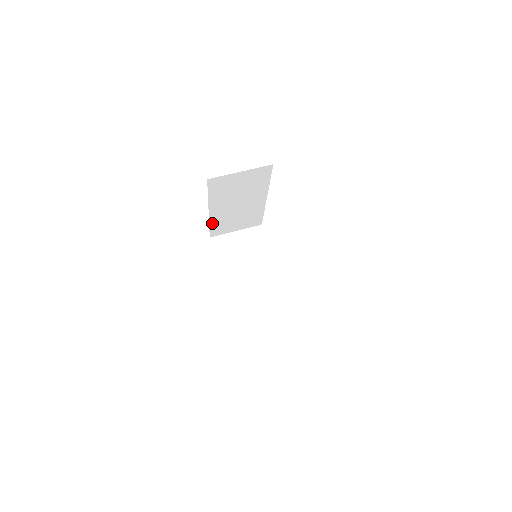
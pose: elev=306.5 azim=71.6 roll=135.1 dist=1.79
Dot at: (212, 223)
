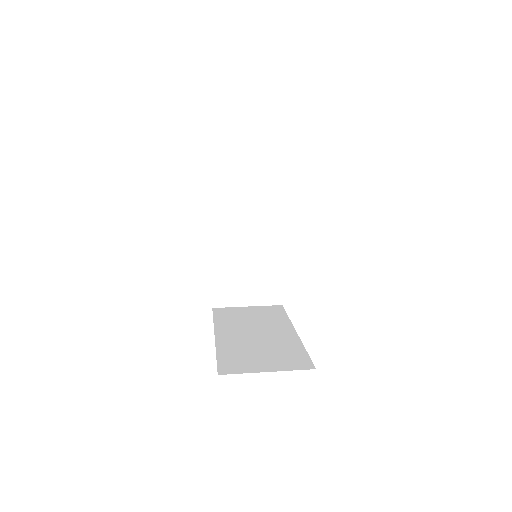
Dot at: (215, 271)
